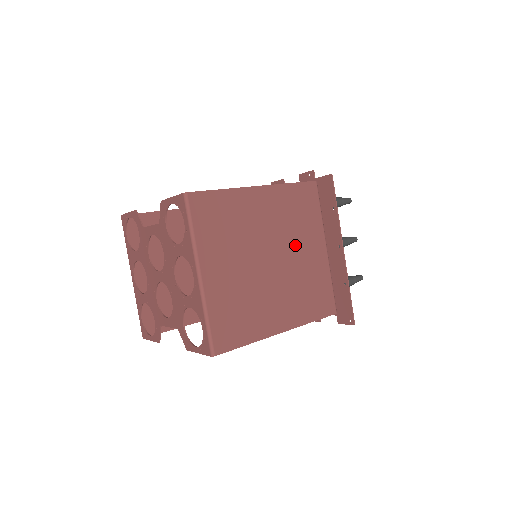
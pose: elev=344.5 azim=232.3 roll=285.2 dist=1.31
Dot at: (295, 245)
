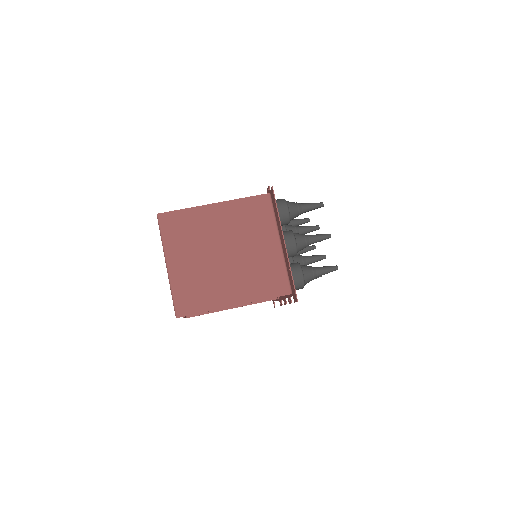
Dot at: (248, 242)
